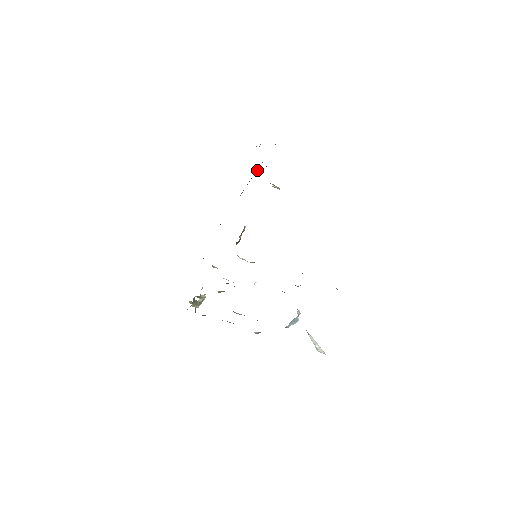
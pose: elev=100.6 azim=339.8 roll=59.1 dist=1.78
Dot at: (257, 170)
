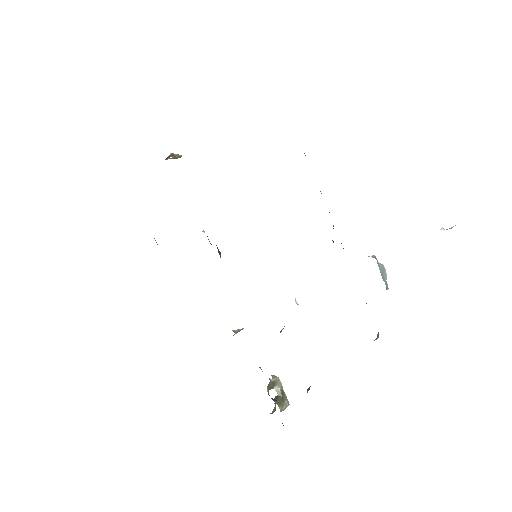
Dot at: occluded
